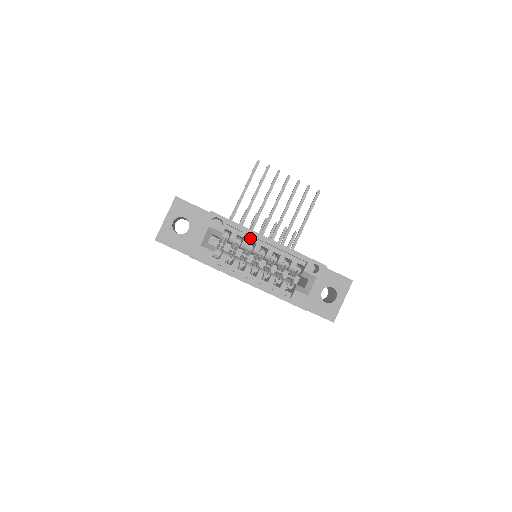
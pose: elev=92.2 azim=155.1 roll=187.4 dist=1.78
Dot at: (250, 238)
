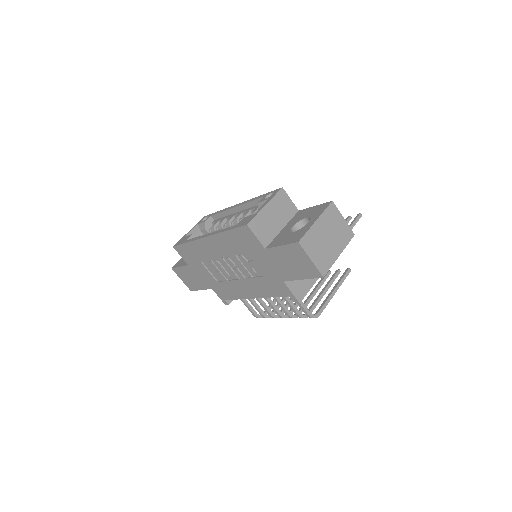
Dot at: (227, 217)
